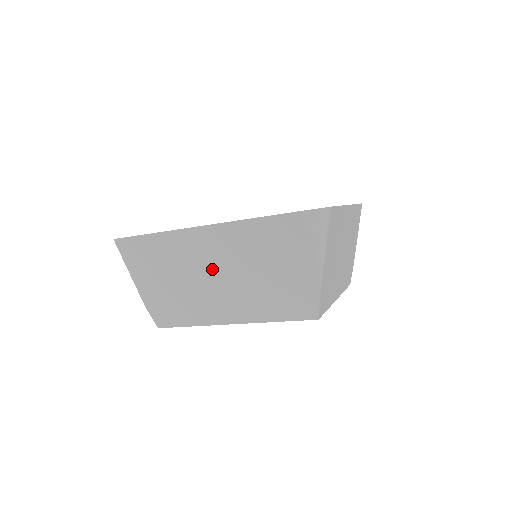
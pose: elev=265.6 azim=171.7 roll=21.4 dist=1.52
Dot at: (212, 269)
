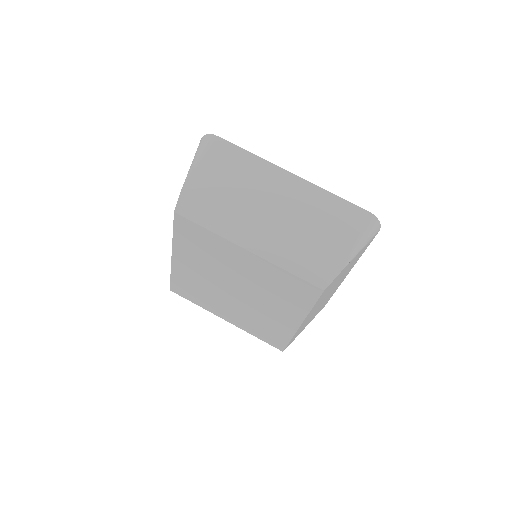
Dot at: (271, 202)
